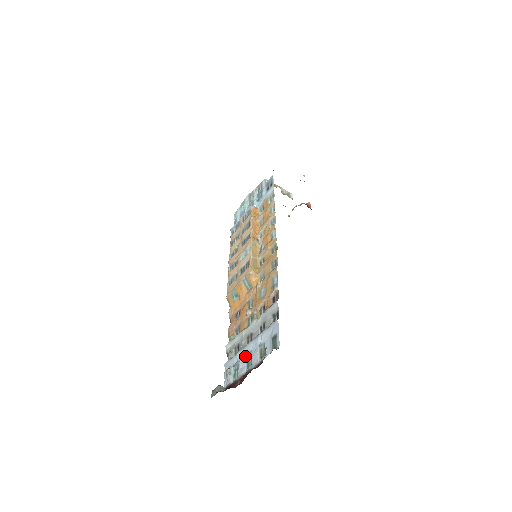
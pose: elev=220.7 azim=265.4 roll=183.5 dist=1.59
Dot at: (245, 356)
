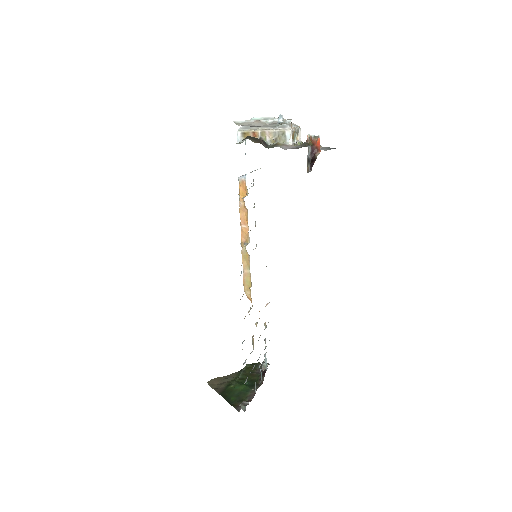
Dot at: (259, 366)
